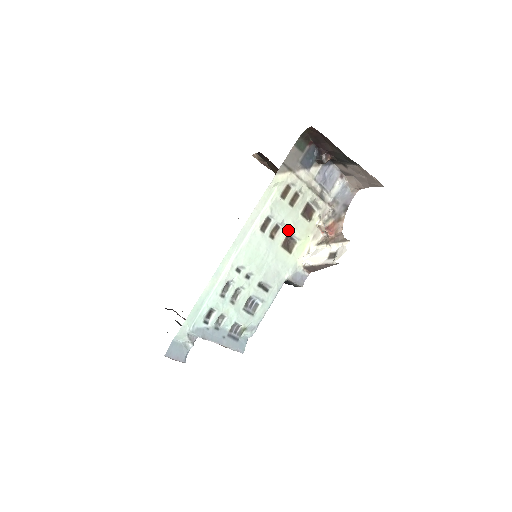
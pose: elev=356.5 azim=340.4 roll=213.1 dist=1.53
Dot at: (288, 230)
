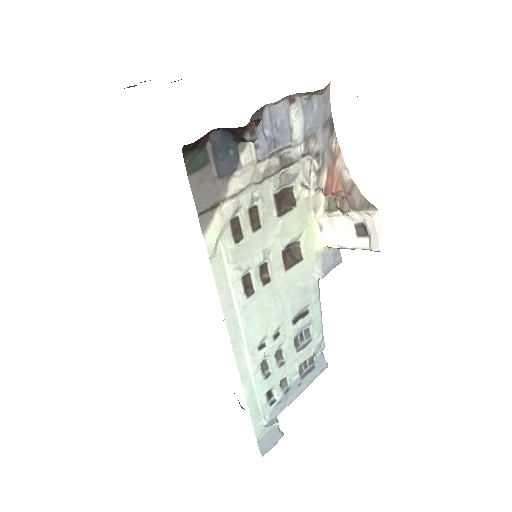
Dot at: (278, 249)
